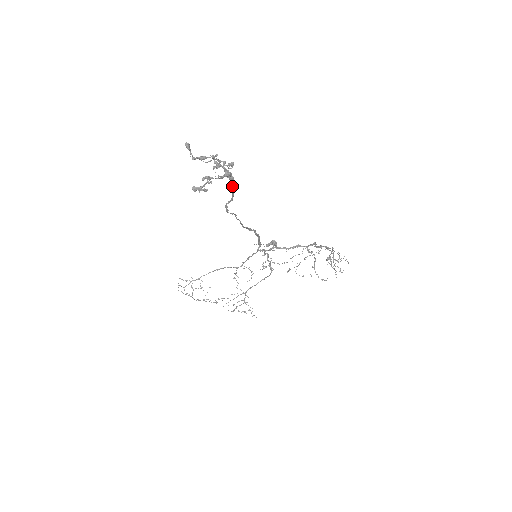
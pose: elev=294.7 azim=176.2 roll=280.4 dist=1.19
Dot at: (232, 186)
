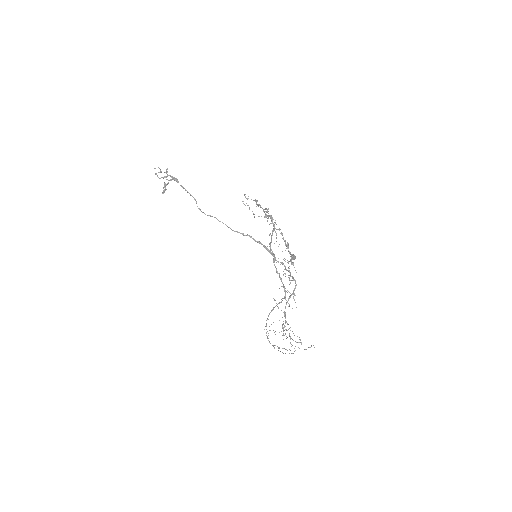
Dot at: (181, 186)
